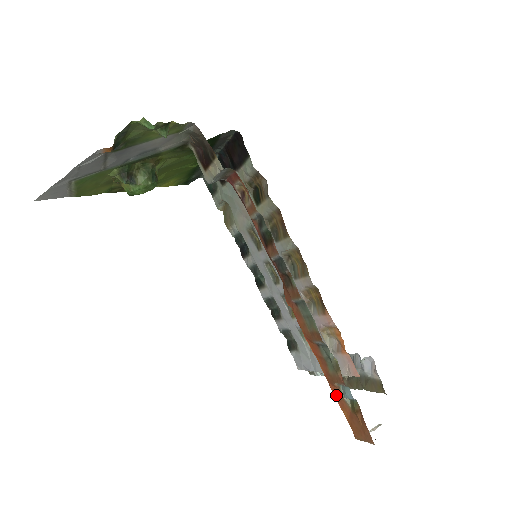
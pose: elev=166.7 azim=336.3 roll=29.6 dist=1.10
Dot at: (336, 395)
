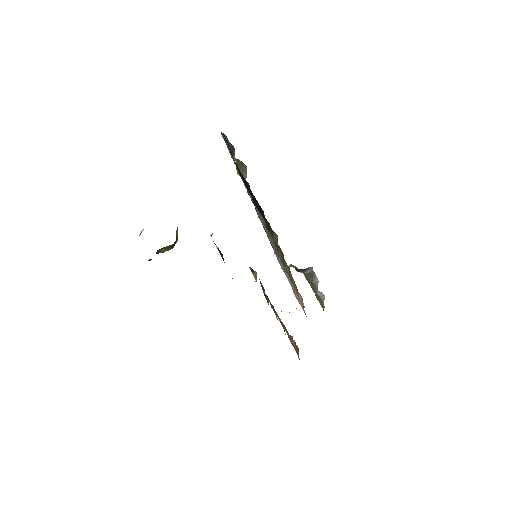
Dot at: occluded
